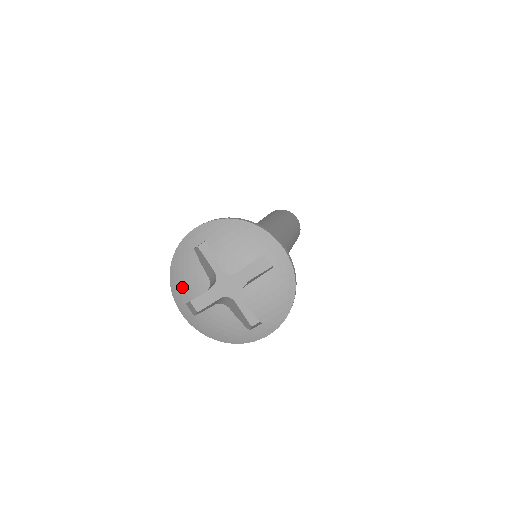
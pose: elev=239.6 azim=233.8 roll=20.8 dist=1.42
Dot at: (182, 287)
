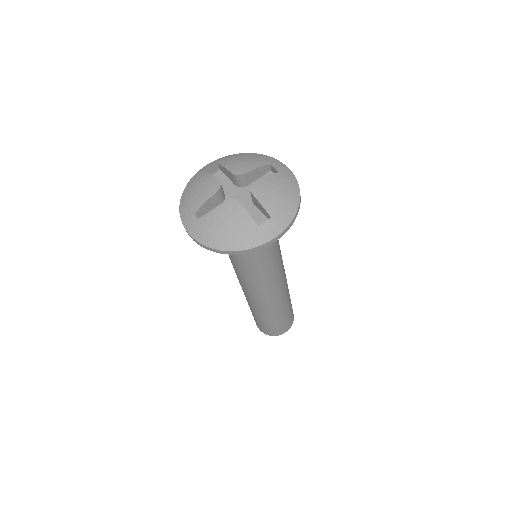
Dot at: (192, 201)
